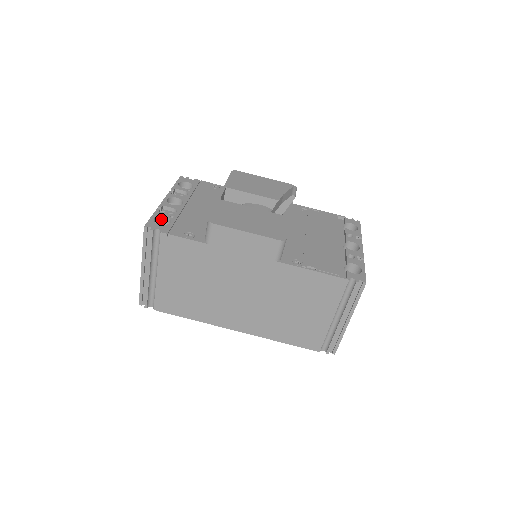
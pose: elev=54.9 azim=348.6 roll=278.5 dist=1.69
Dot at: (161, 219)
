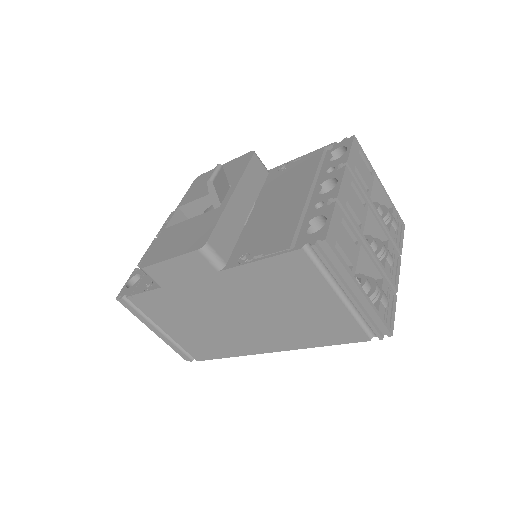
Dot at: (138, 278)
